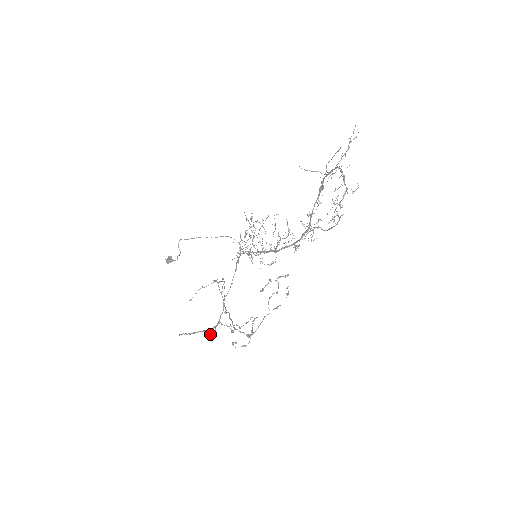
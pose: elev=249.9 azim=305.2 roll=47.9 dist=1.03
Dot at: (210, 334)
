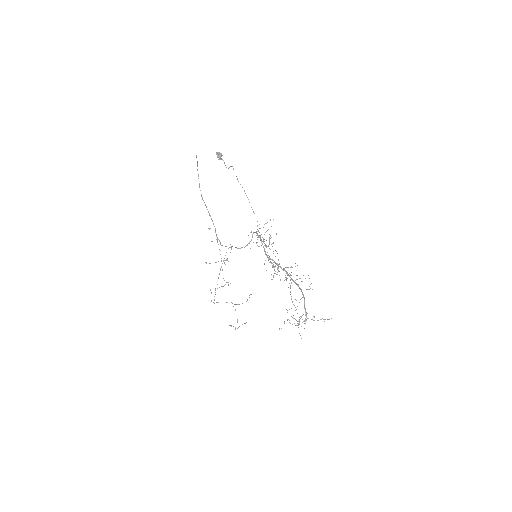
Dot at: occluded
